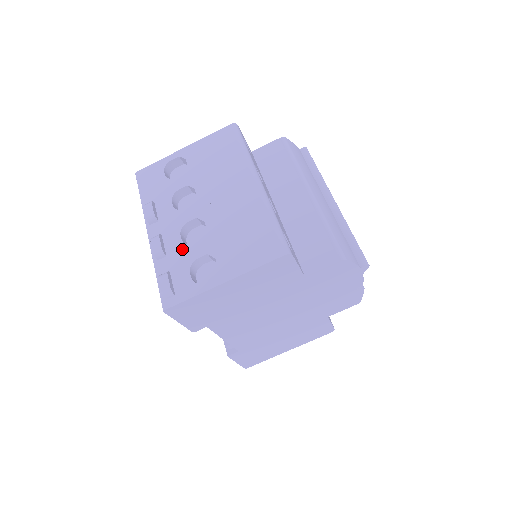
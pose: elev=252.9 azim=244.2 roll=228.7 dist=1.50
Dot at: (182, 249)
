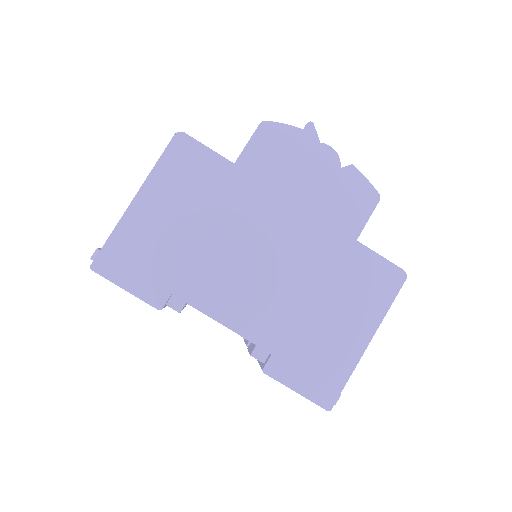
Dot at: occluded
